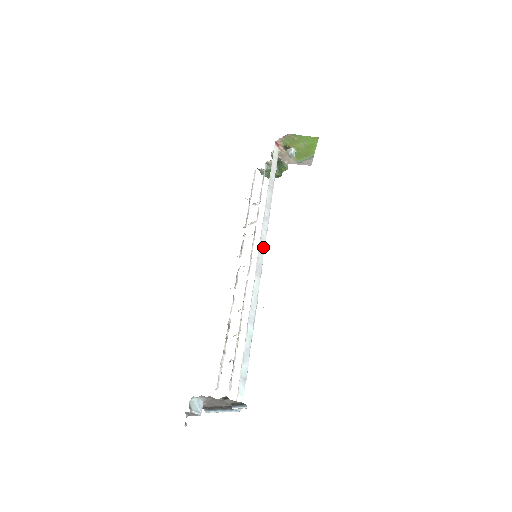
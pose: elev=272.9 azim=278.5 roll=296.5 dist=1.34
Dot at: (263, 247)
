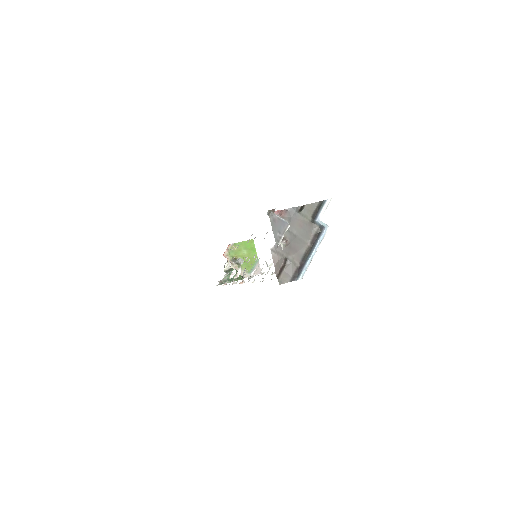
Dot at: occluded
